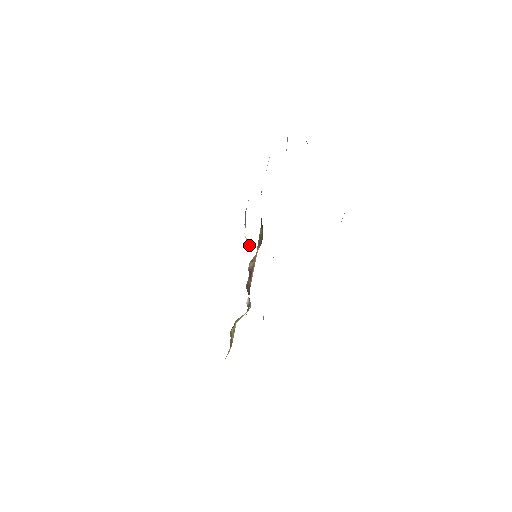
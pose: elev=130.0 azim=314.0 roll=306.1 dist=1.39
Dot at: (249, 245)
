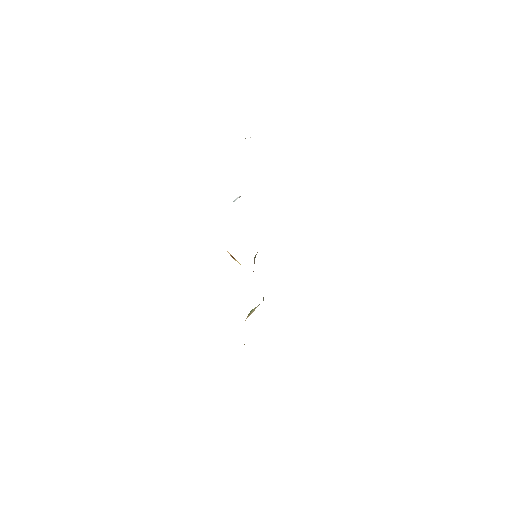
Dot at: occluded
